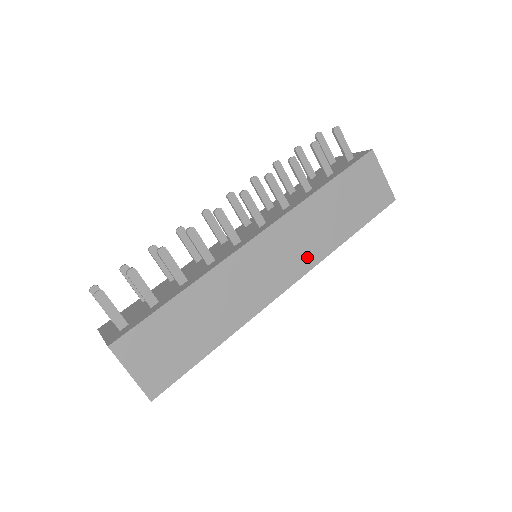
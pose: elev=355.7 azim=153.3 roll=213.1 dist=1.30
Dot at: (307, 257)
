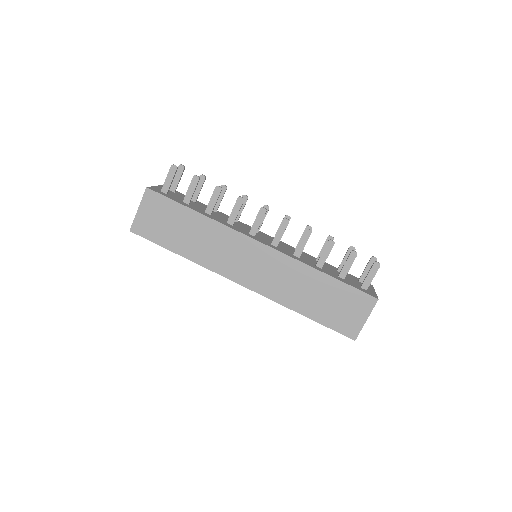
Dot at: (269, 288)
